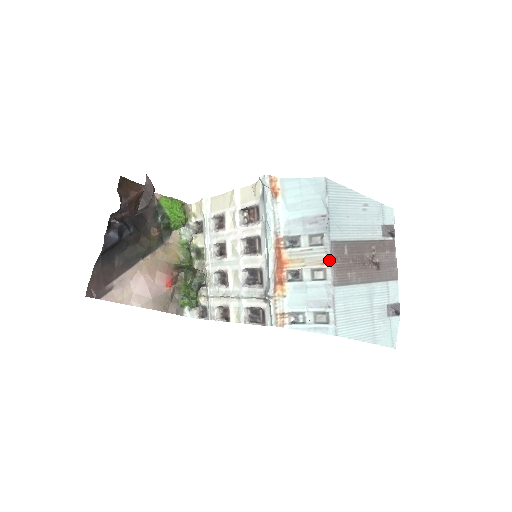
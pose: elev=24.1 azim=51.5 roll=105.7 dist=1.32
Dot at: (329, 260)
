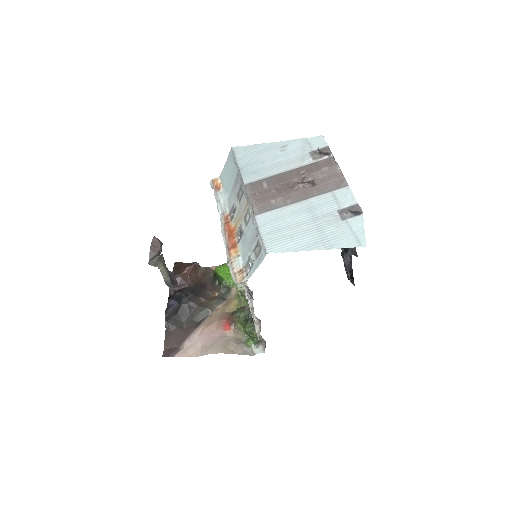
Dot at: (247, 199)
